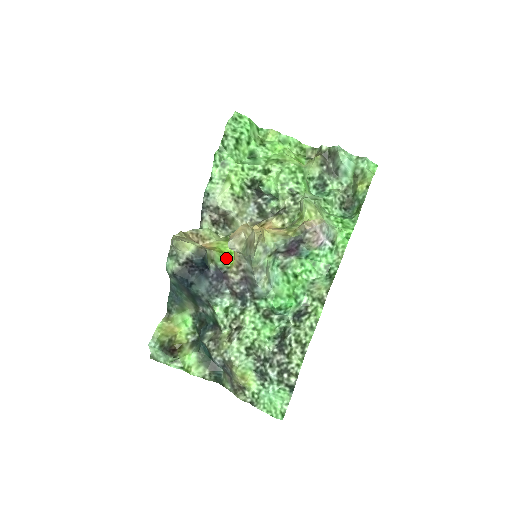
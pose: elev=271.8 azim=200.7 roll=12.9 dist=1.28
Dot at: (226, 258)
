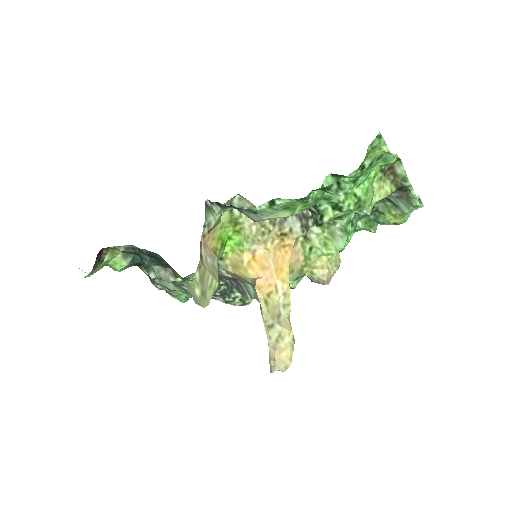
Dot at: (224, 248)
